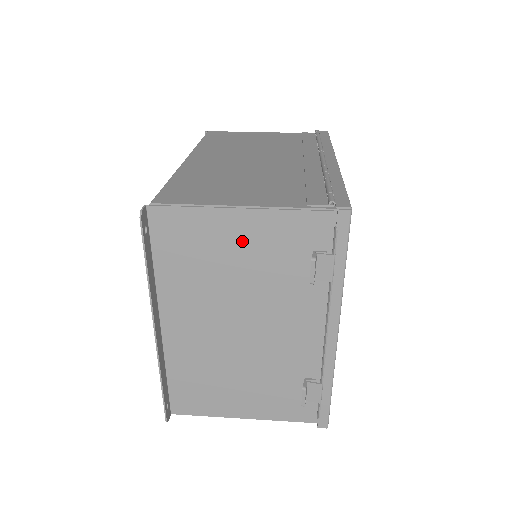
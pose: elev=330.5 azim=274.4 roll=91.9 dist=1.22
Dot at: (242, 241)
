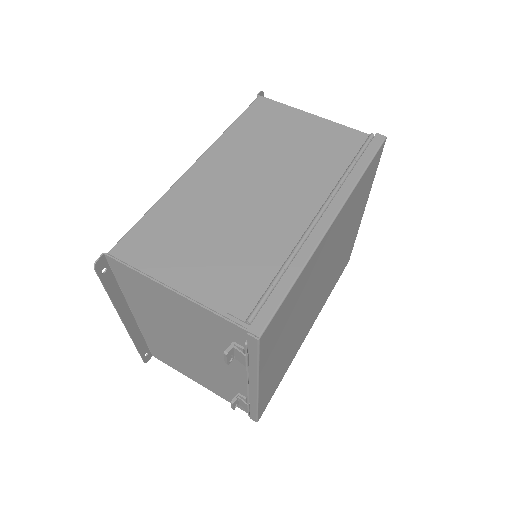
Dot at: (178, 308)
